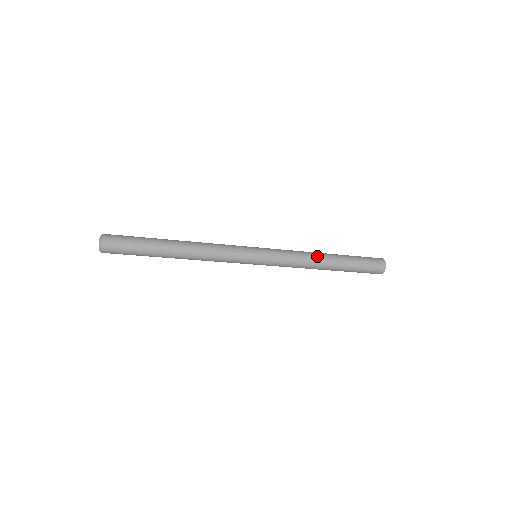
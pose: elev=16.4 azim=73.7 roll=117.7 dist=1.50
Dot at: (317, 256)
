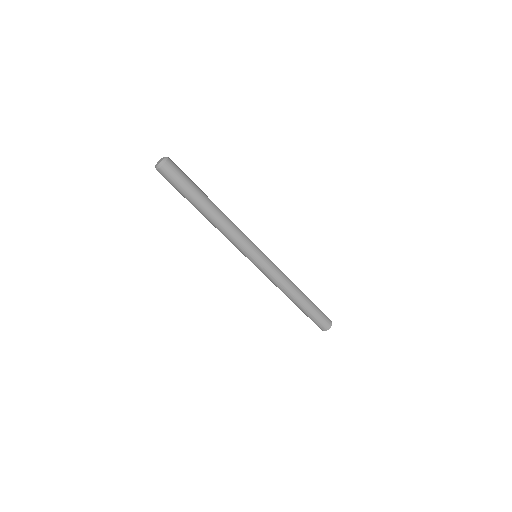
Dot at: (295, 287)
